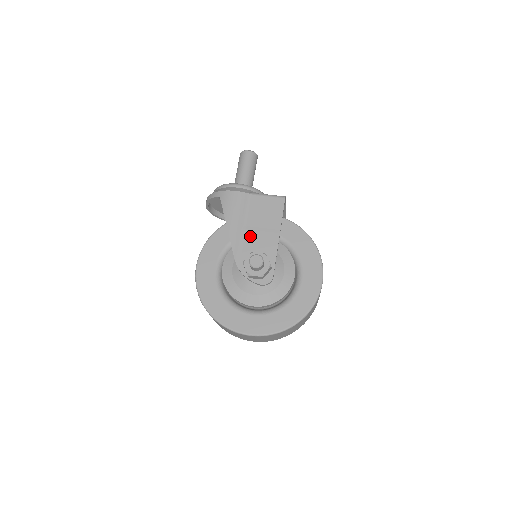
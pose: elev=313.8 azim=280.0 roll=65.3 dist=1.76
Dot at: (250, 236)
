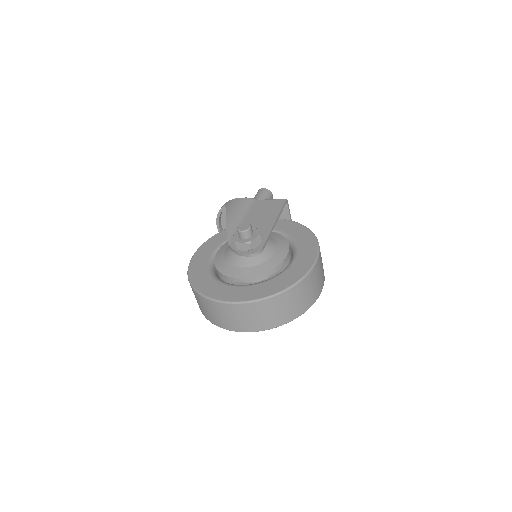
Dot at: occluded
